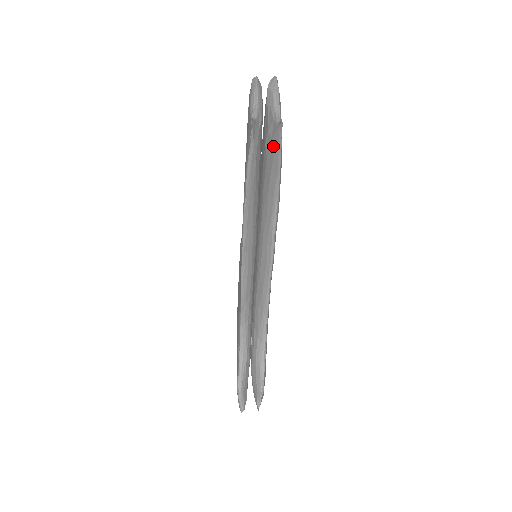
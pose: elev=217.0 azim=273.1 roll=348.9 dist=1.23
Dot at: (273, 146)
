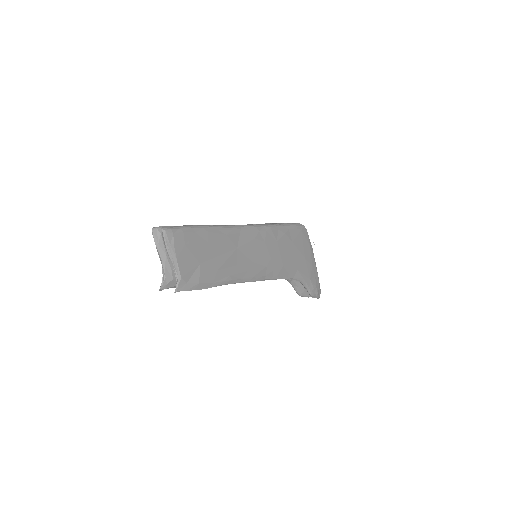
Dot at: occluded
